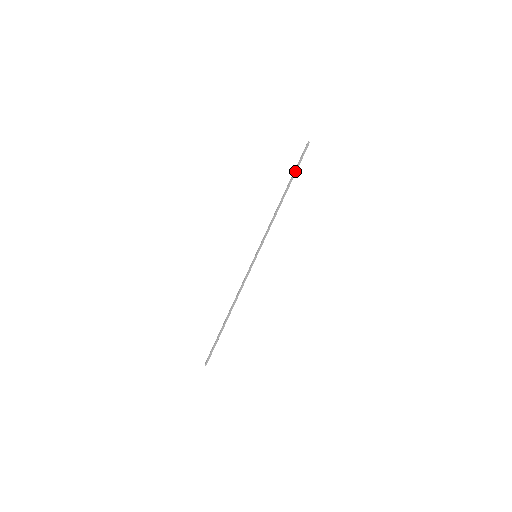
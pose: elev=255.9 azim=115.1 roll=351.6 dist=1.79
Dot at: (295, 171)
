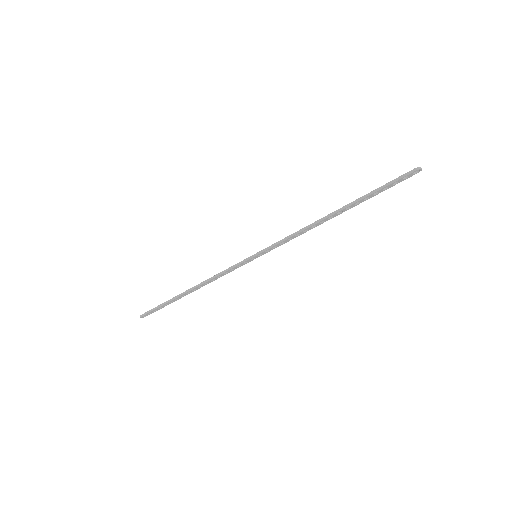
Dot at: (370, 192)
